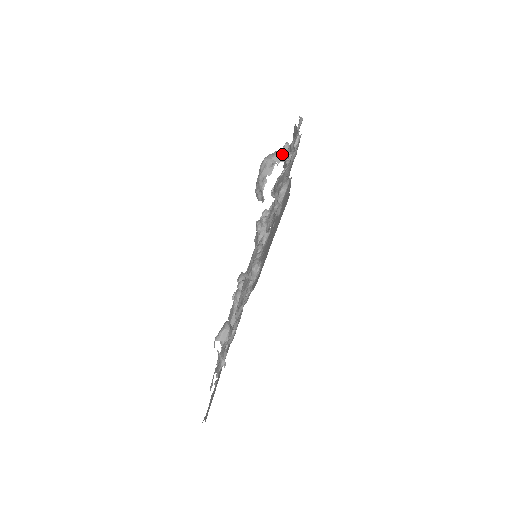
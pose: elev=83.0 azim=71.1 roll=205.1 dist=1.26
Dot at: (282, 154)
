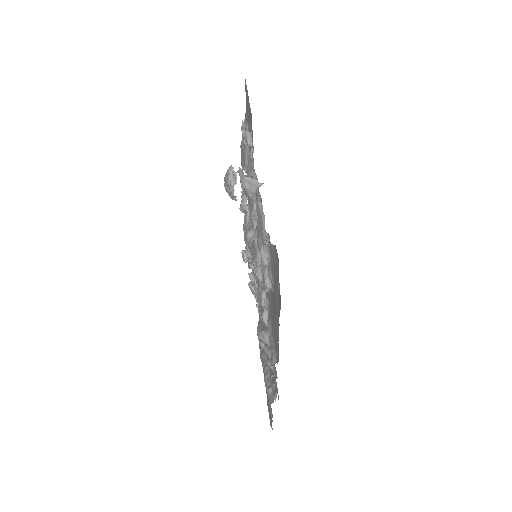
Dot at: (237, 172)
